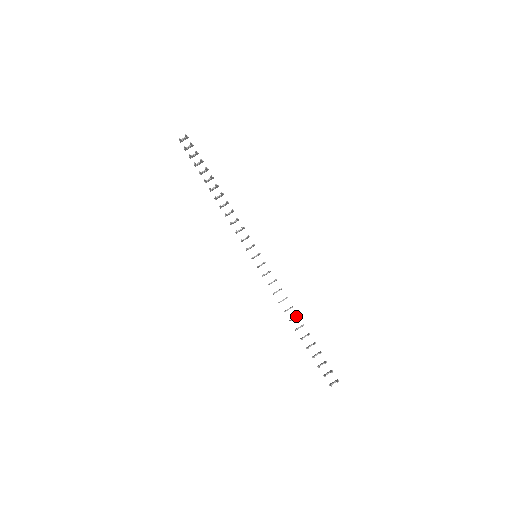
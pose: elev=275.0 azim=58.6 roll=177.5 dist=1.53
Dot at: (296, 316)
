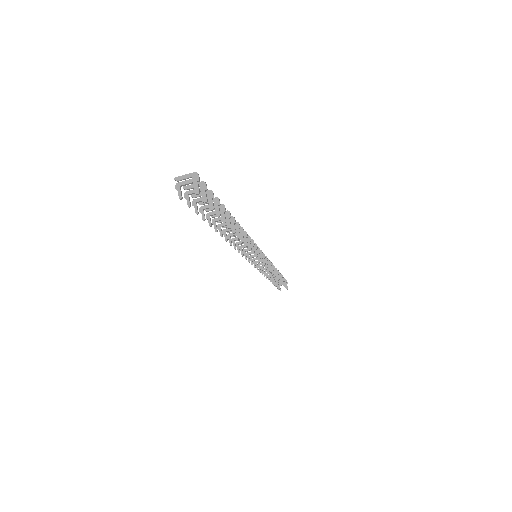
Dot at: (276, 278)
